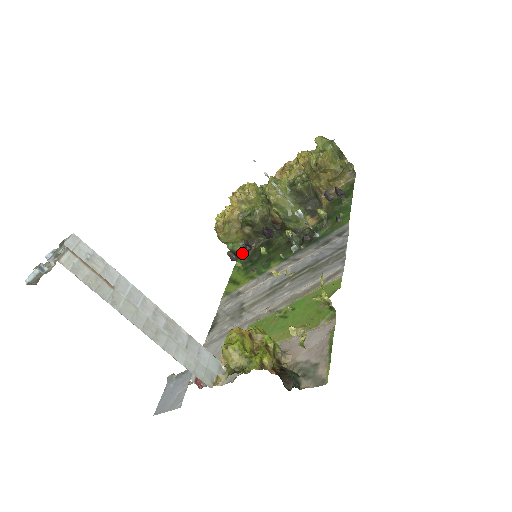
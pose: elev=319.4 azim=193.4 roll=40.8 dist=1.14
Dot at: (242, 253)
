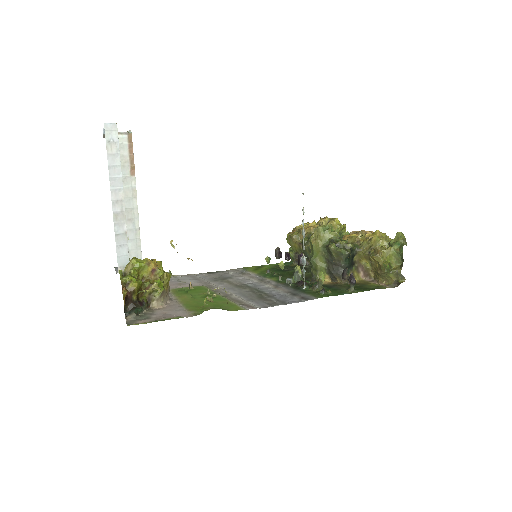
Dot at: occluded
